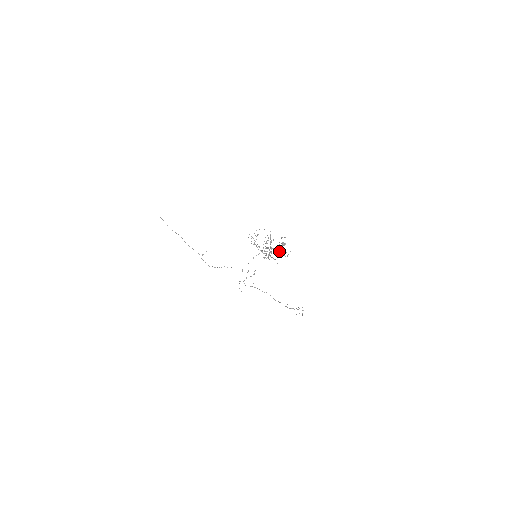
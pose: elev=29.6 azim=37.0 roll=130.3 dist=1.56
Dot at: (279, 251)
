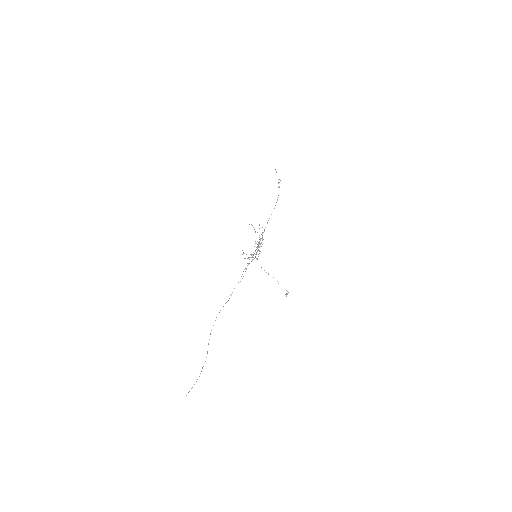
Dot at: occluded
